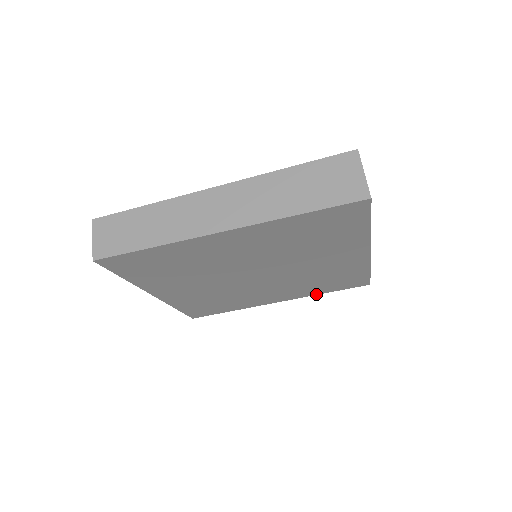
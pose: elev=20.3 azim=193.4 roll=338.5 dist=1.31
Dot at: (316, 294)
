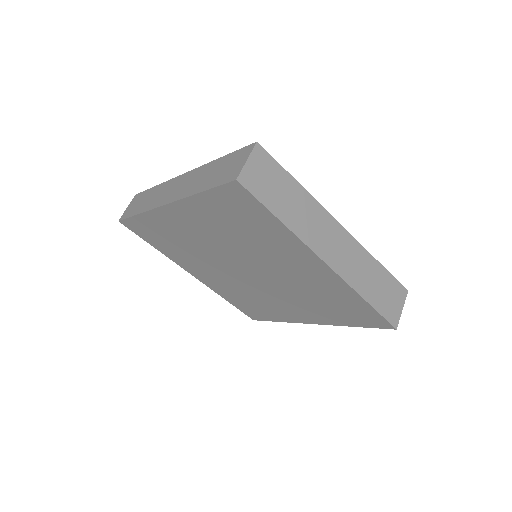
Dot at: (221, 295)
